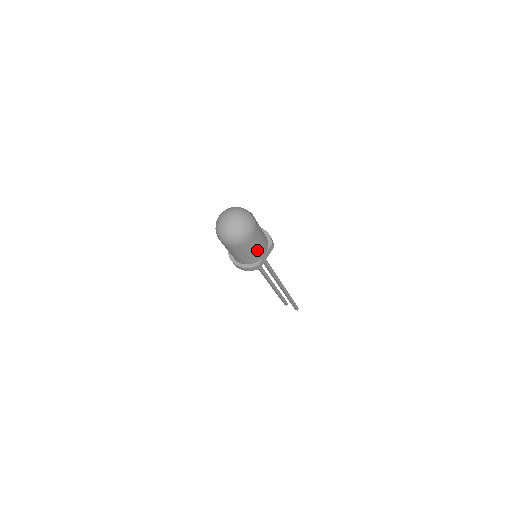
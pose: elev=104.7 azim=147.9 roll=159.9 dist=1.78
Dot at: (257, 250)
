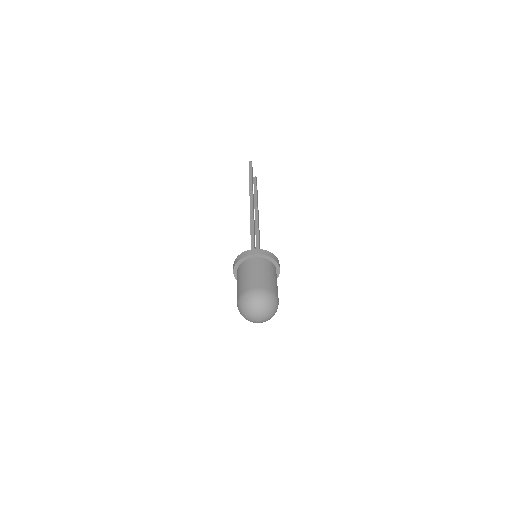
Dot at: occluded
